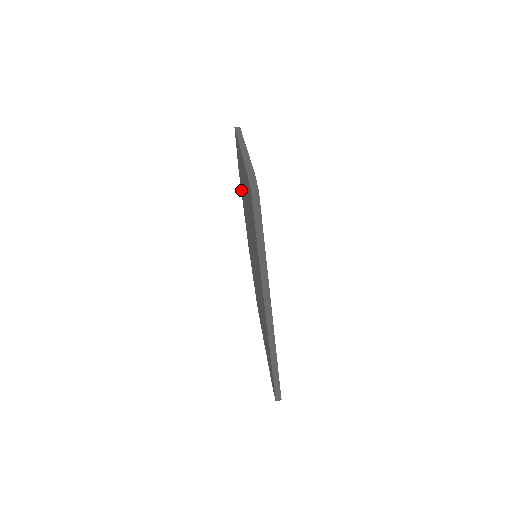
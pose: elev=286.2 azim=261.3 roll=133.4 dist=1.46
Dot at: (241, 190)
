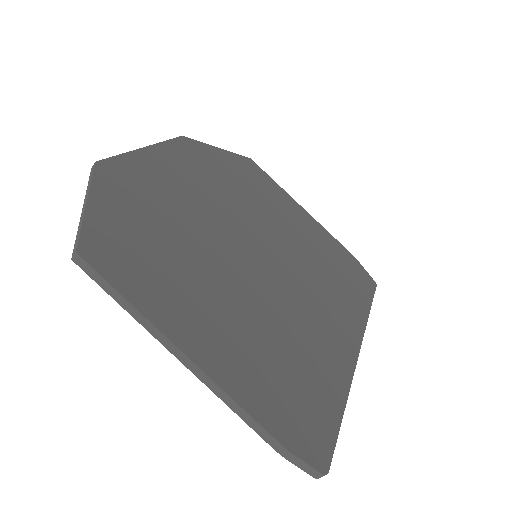
Dot at: occluded
